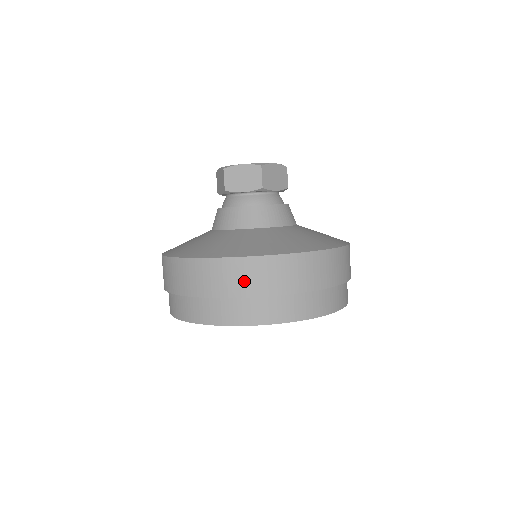
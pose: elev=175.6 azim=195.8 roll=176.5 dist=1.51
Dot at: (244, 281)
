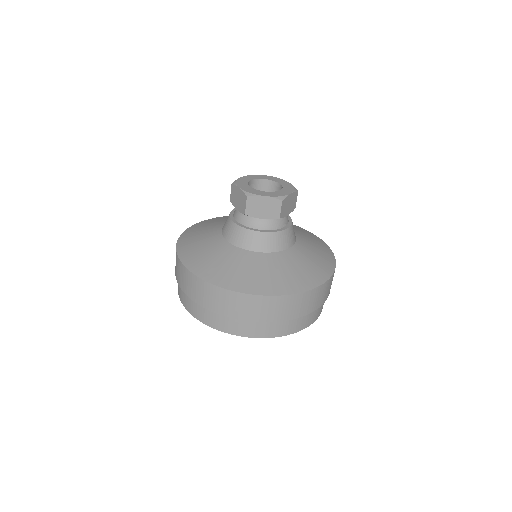
Dot at: (185, 283)
